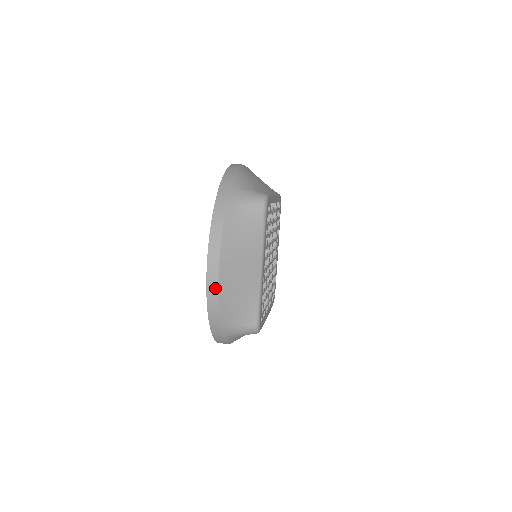
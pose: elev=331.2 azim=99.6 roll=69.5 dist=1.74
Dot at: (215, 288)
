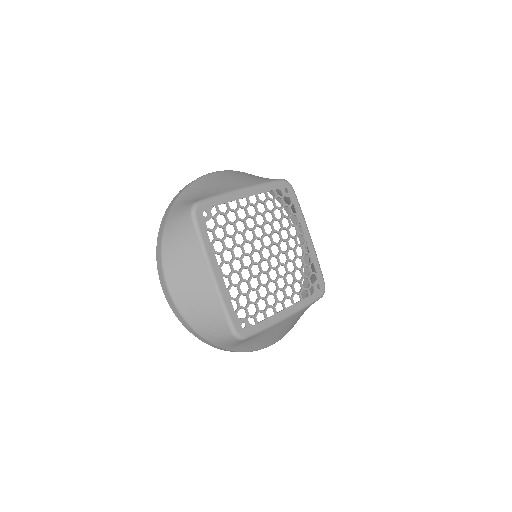
Dot at: (174, 306)
